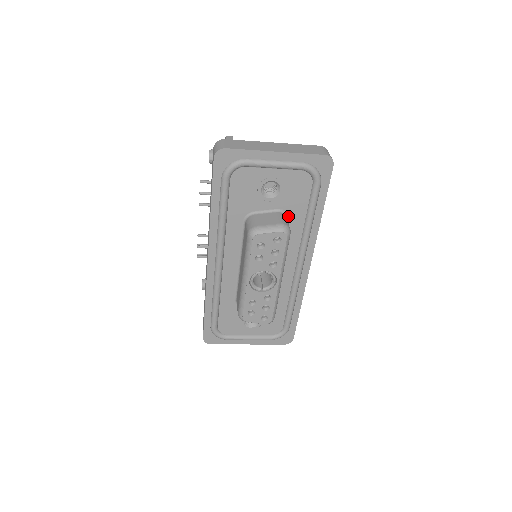
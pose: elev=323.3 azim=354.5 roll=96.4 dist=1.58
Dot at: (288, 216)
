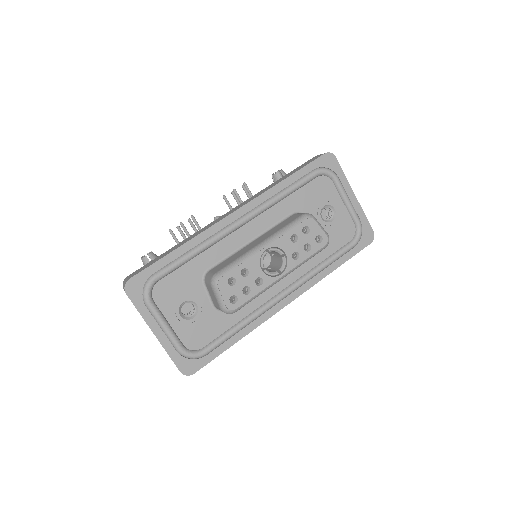
Dot at: occluded
